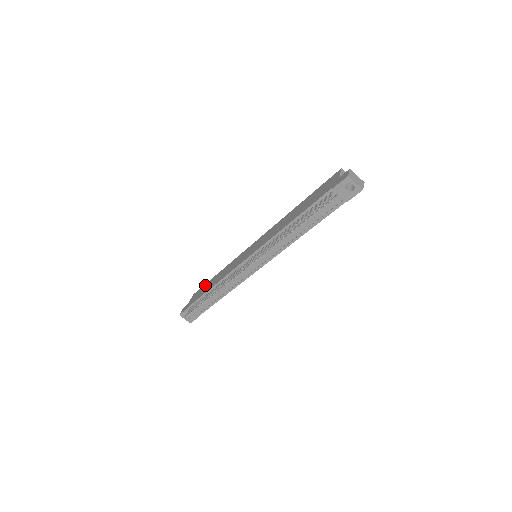
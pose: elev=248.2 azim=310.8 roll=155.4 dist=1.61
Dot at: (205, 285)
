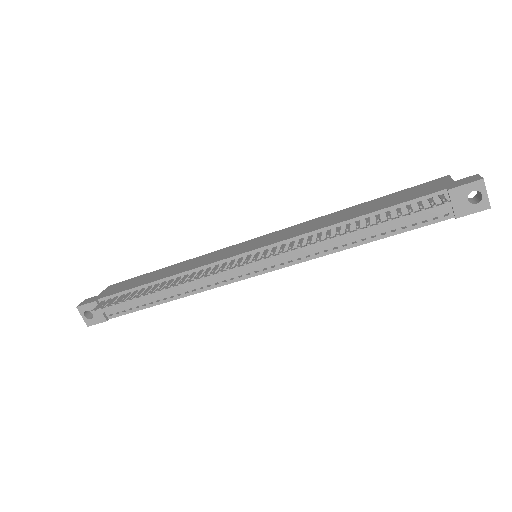
Dot at: (140, 276)
